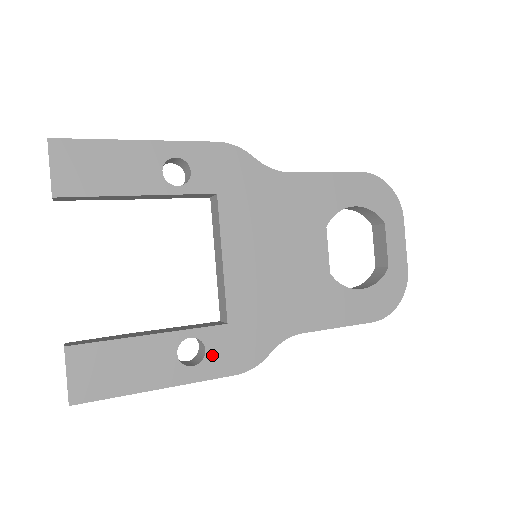
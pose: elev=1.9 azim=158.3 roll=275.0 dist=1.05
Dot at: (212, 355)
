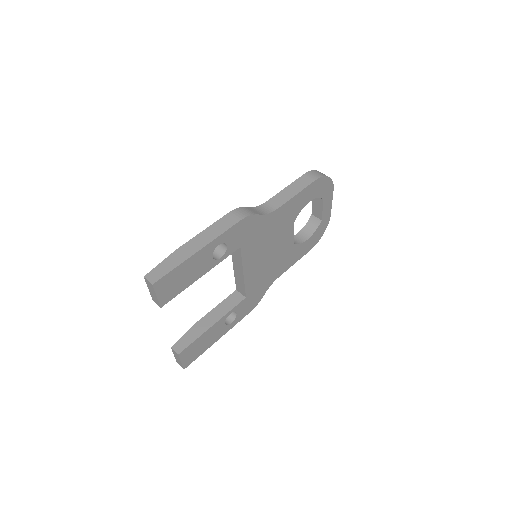
Dot at: (240, 313)
